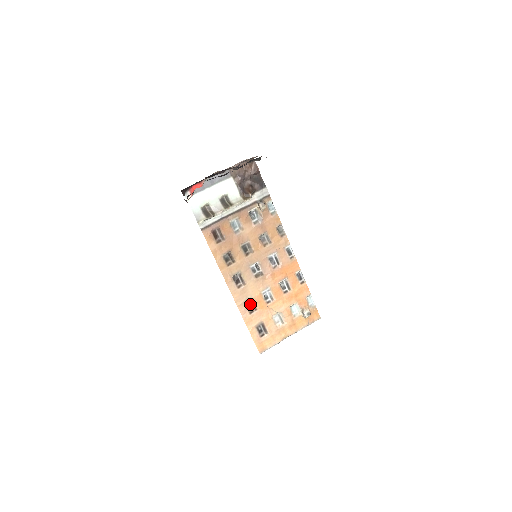
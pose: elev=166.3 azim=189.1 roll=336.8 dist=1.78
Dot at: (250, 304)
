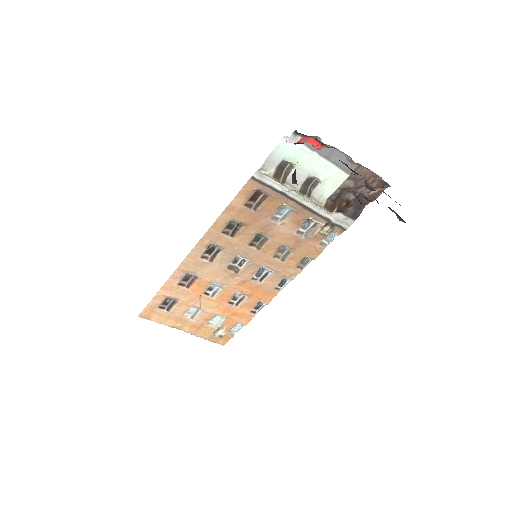
Dot at: (190, 278)
